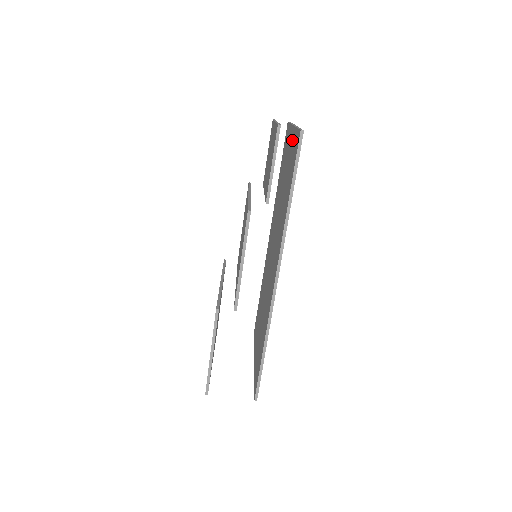
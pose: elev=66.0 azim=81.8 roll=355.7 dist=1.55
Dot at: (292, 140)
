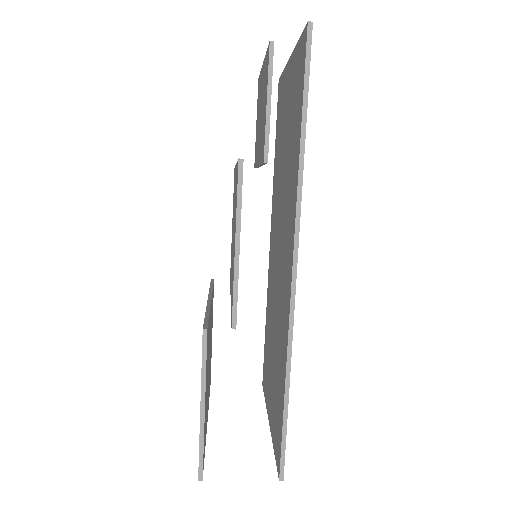
Dot at: (292, 70)
